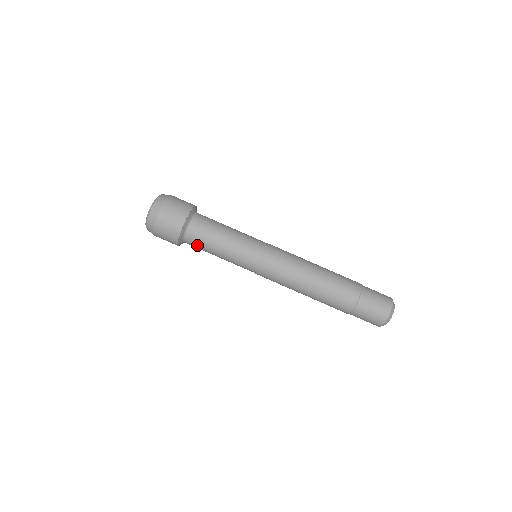
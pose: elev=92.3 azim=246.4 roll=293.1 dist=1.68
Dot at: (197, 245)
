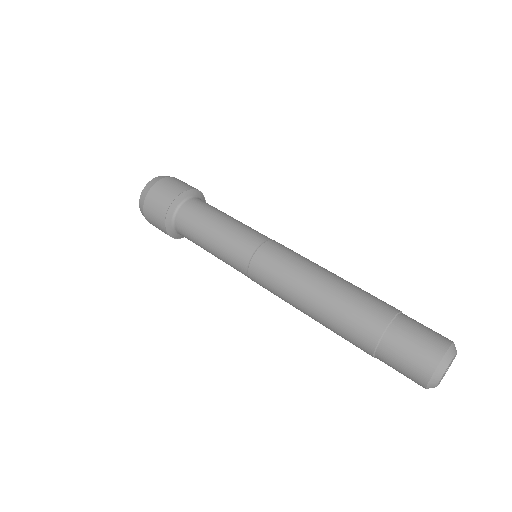
Dot at: (186, 229)
